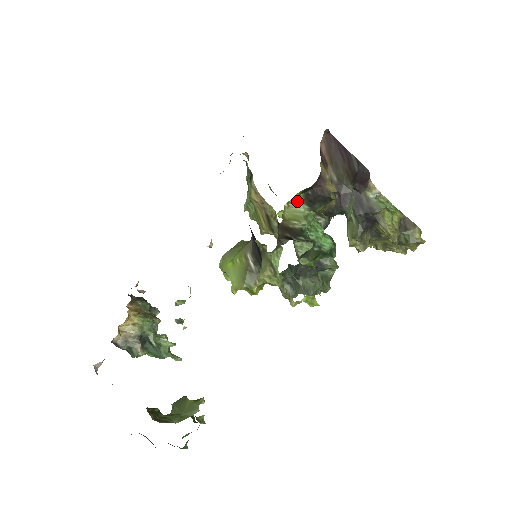
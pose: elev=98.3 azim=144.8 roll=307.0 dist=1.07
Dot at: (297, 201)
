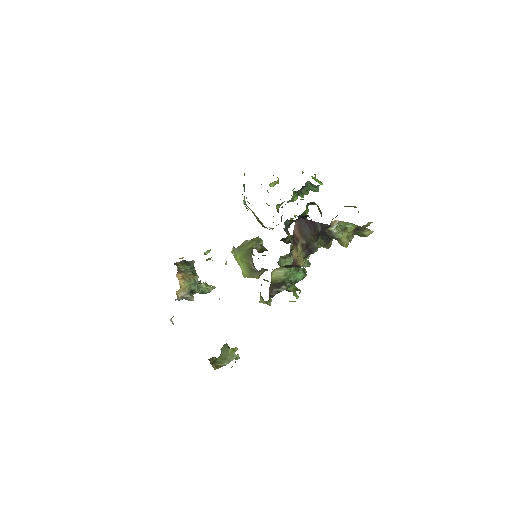
Dot at: (279, 268)
